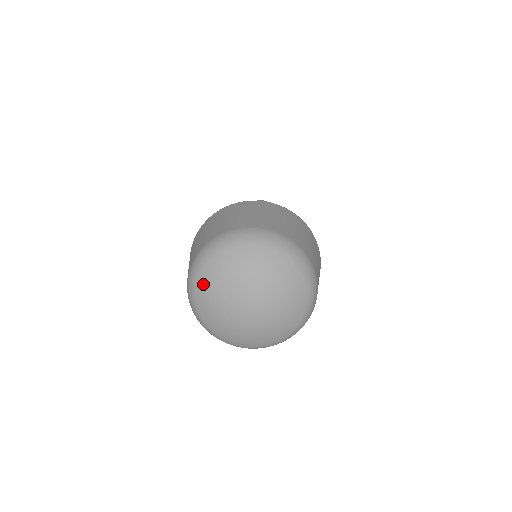
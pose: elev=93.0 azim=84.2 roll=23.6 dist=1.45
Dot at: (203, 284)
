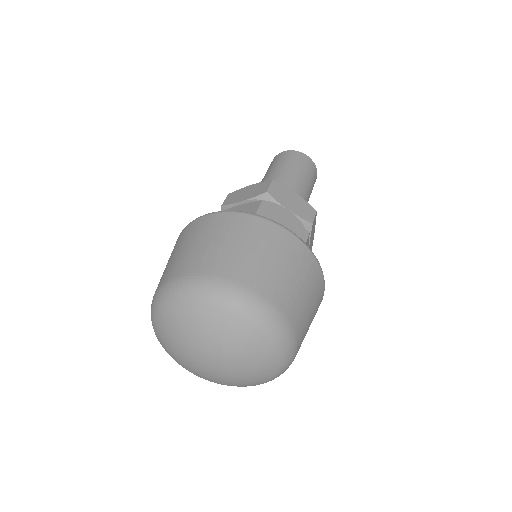
Dot at: (193, 312)
